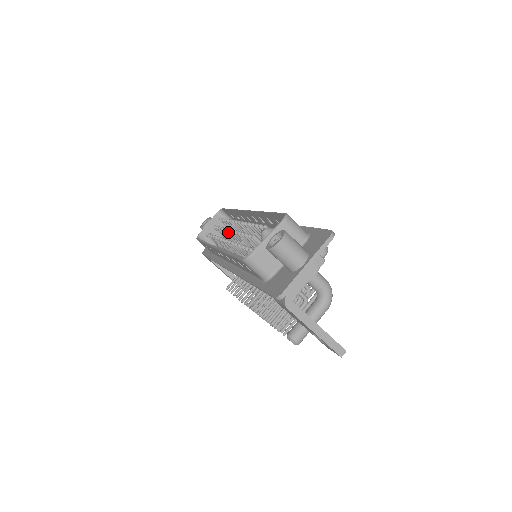
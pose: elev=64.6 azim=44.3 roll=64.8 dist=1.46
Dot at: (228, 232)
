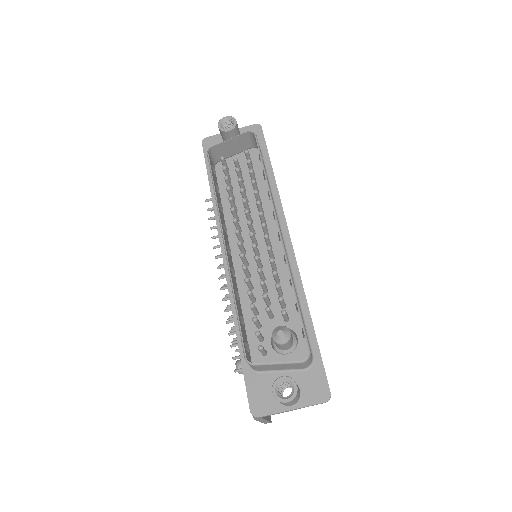
Dot at: (246, 214)
